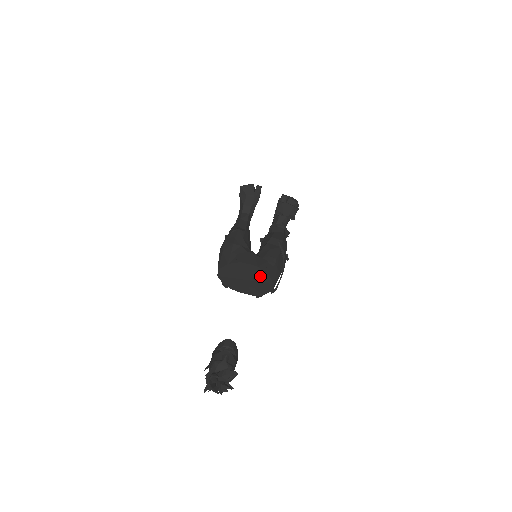
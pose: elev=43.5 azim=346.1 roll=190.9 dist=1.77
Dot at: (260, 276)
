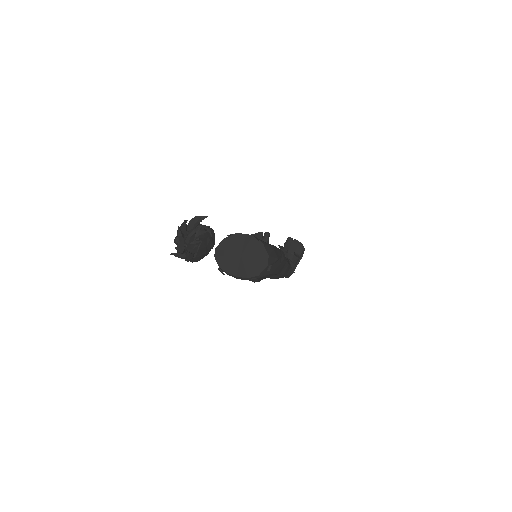
Dot at: (255, 248)
